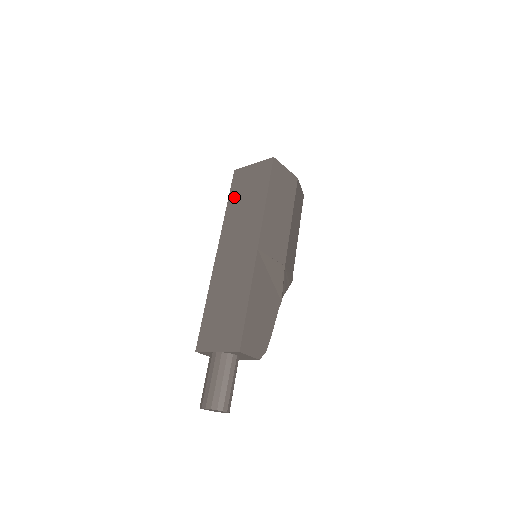
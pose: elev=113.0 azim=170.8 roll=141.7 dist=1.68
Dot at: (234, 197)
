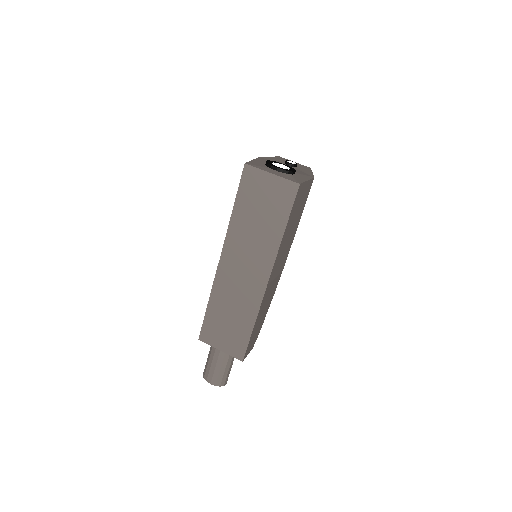
Dot at: (243, 205)
